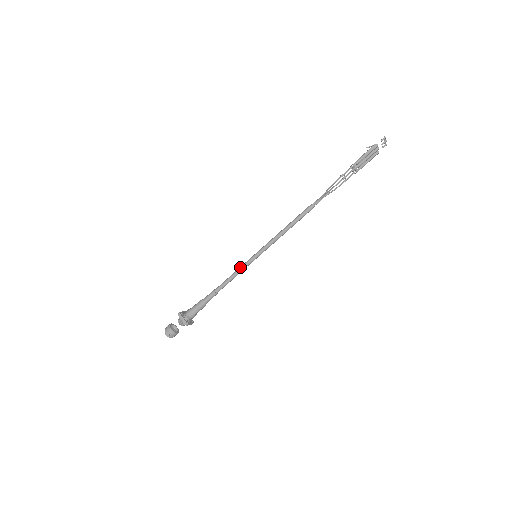
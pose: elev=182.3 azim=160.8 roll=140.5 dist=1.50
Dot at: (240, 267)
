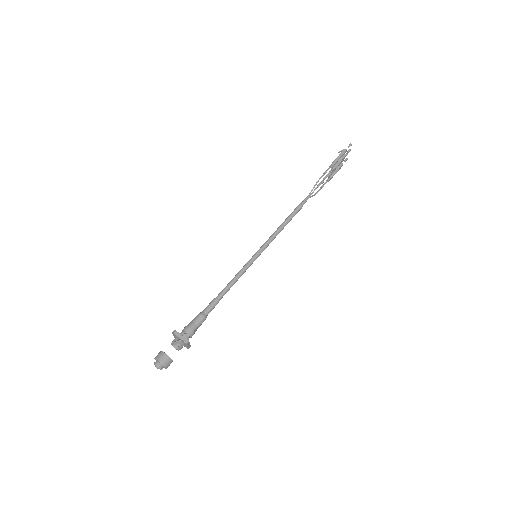
Dot at: (241, 269)
